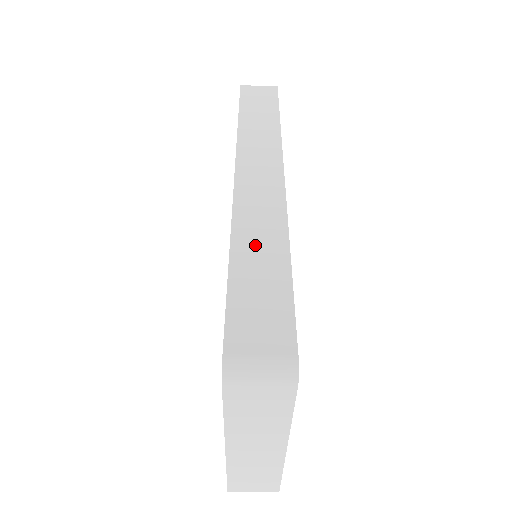
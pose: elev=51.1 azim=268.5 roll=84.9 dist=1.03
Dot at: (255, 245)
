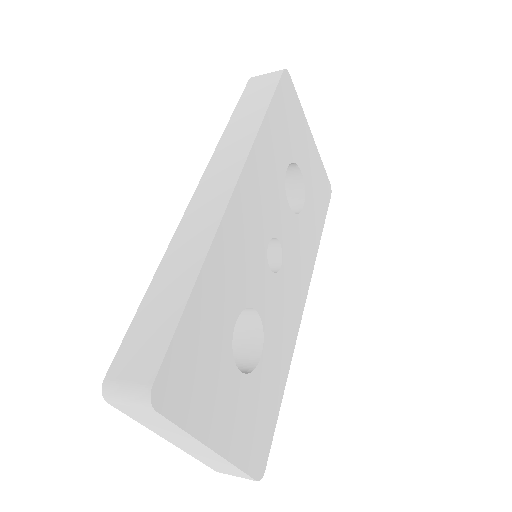
Dot at: (174, 270)
